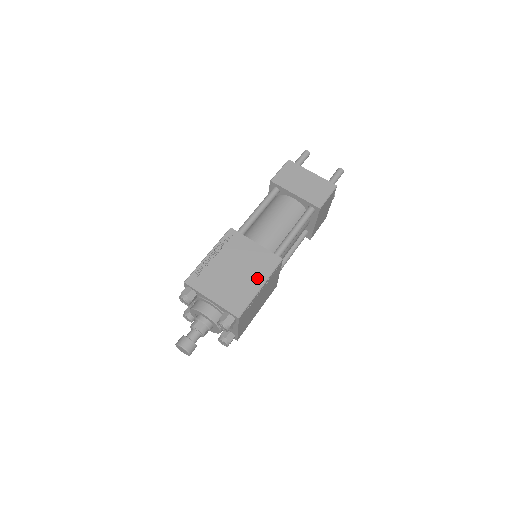
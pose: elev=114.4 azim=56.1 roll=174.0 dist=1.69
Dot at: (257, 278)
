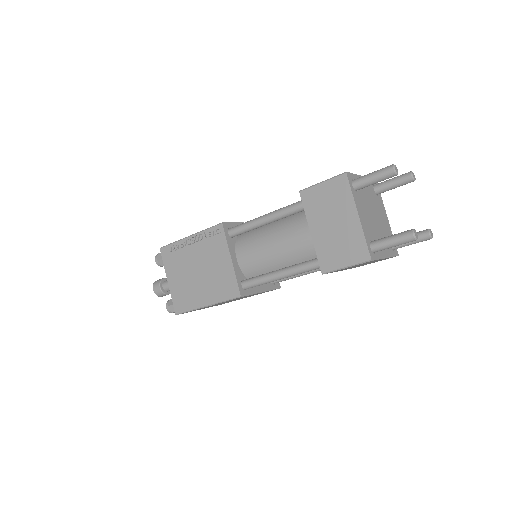
Dot at: (209, 295)
